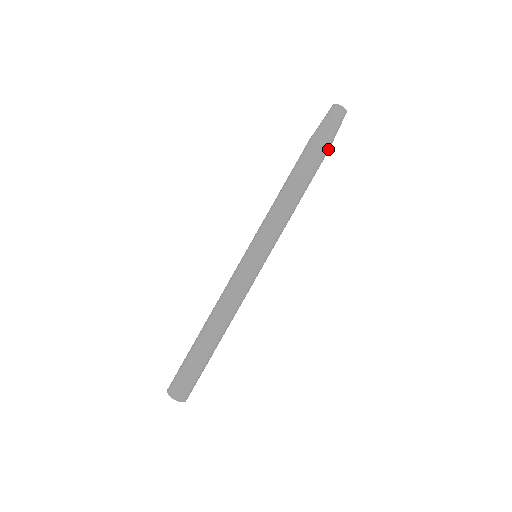
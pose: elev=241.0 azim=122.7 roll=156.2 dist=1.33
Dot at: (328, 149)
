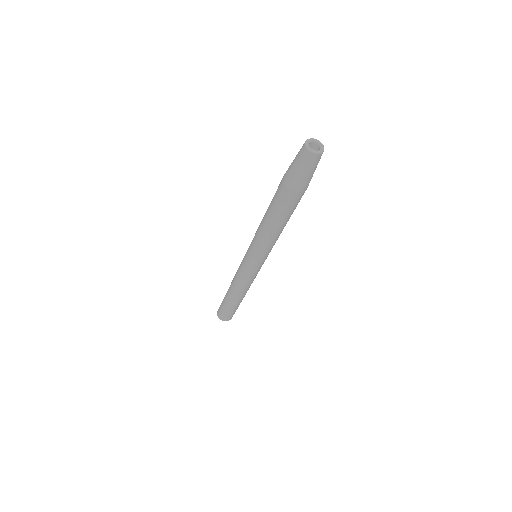
Dot at: (305, 189)
